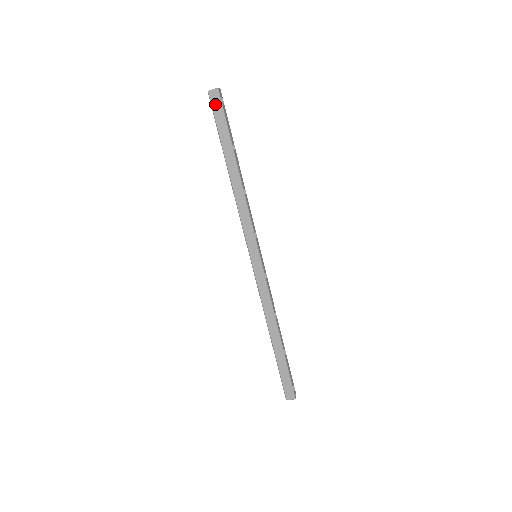
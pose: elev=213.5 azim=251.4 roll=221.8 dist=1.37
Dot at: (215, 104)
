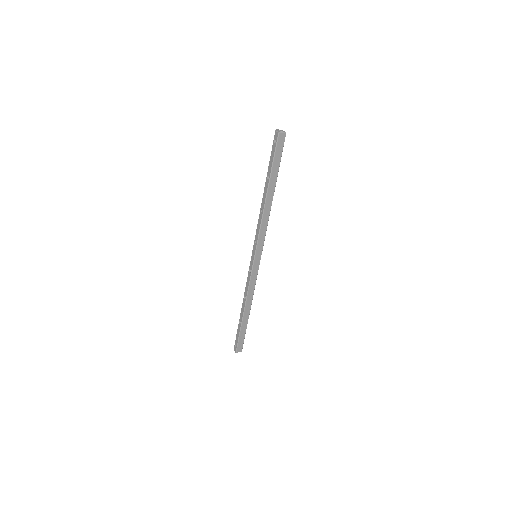
Dot at: (280, 144)
